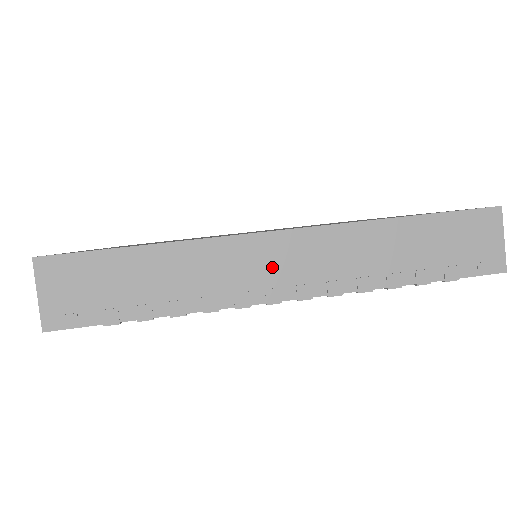
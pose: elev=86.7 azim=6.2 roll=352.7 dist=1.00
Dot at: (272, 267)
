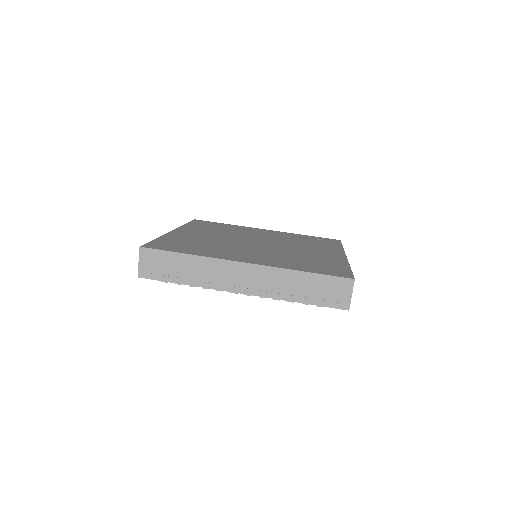
Dot at: (237, 277)
